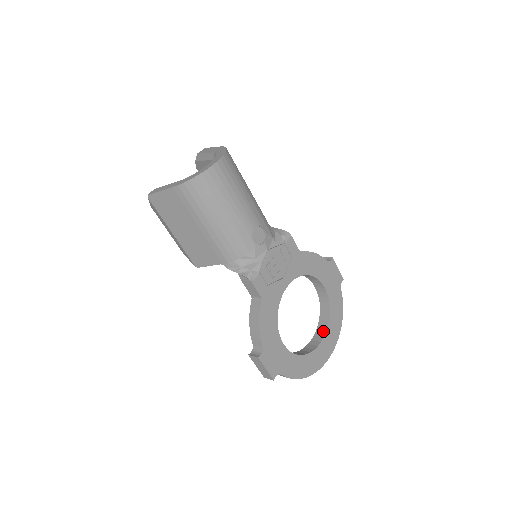
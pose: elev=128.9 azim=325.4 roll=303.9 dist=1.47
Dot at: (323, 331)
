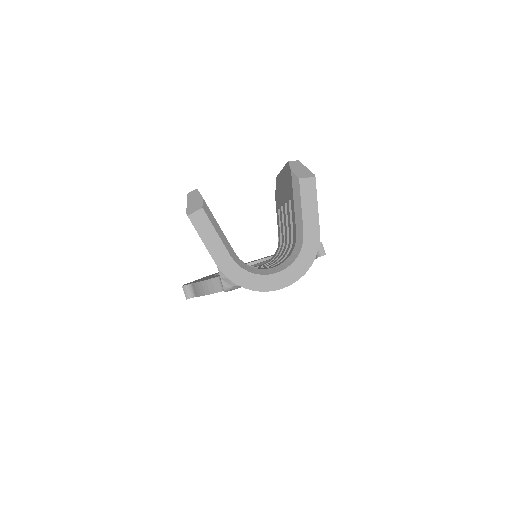
Dot at: occluded
